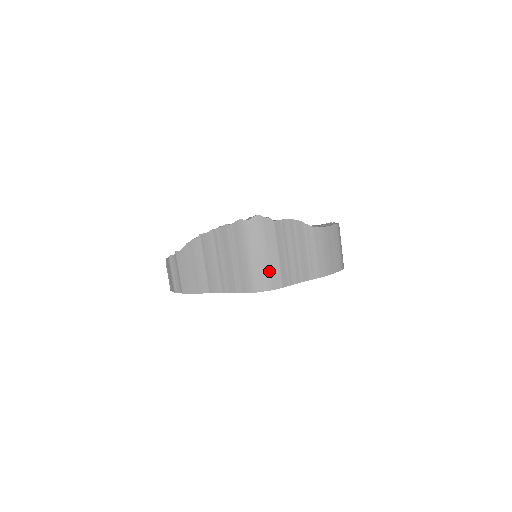
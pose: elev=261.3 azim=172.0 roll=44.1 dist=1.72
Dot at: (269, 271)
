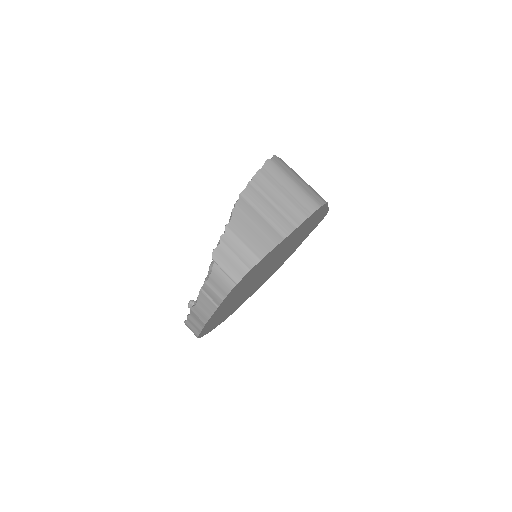
Dot at: (313, 191)
